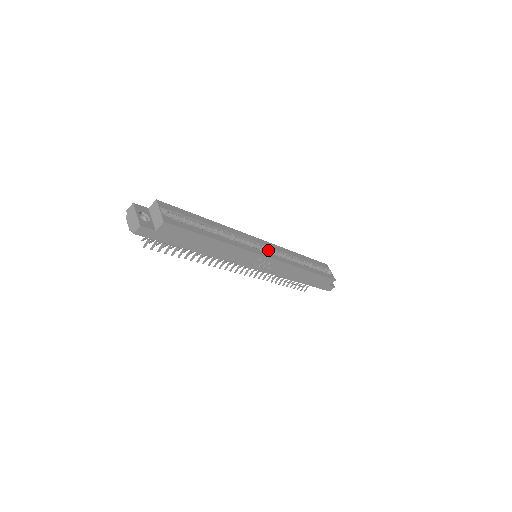
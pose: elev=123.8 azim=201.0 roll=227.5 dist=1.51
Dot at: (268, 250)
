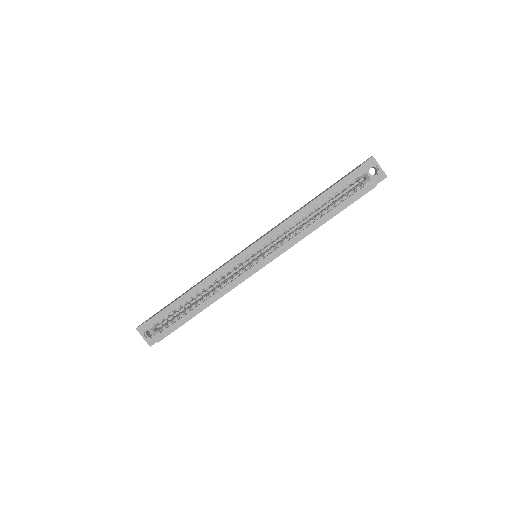
Dot at: occluded
